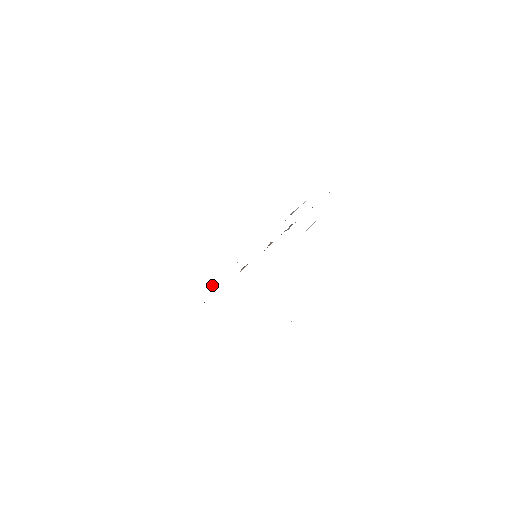
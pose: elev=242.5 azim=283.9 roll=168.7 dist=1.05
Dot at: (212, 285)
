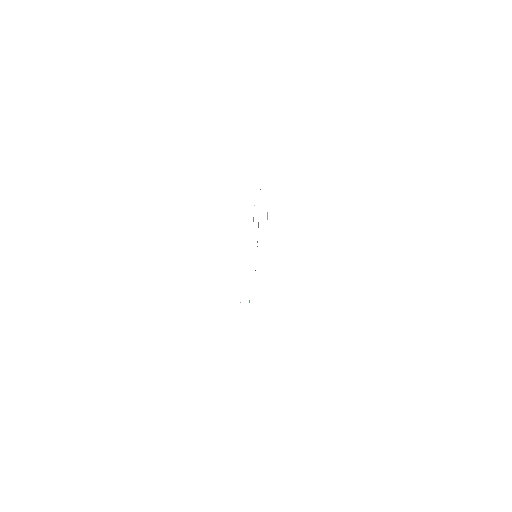
Dot at: occluded
